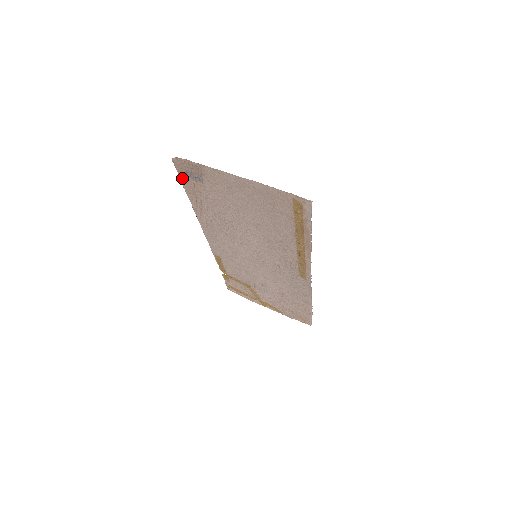
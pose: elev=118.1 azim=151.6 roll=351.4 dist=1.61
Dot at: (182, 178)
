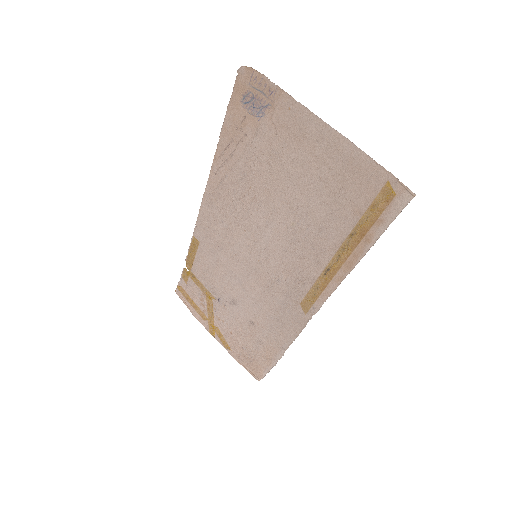
Dot at: (233, 103)
